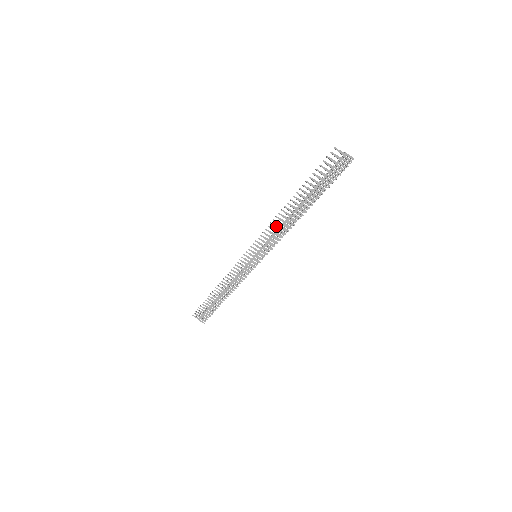
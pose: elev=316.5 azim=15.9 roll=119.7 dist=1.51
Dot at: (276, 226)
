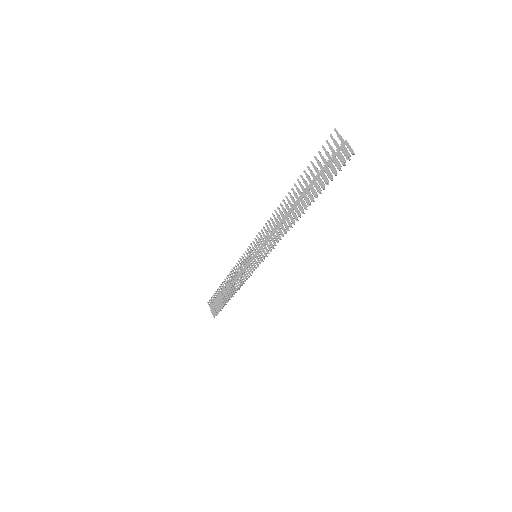
Dot at: (274, 224)
